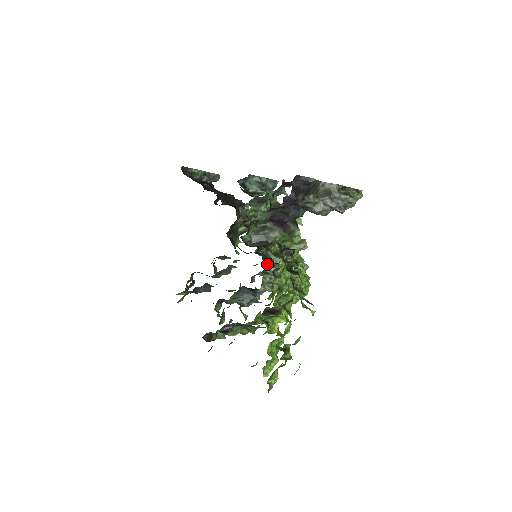
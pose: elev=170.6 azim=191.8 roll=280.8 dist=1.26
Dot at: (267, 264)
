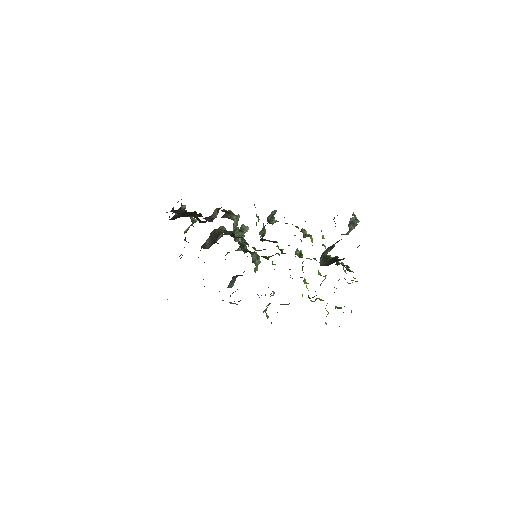
Dot at: (266, 258)
